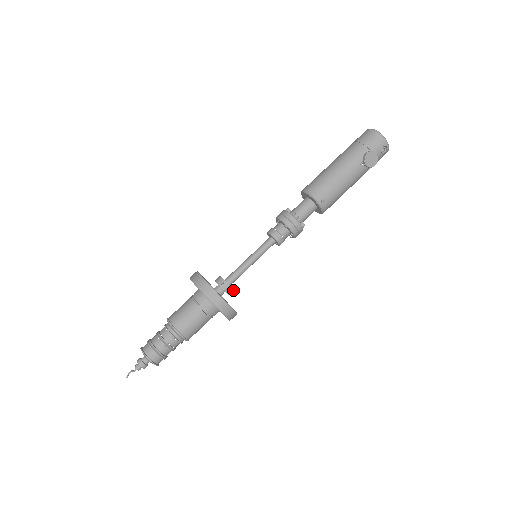
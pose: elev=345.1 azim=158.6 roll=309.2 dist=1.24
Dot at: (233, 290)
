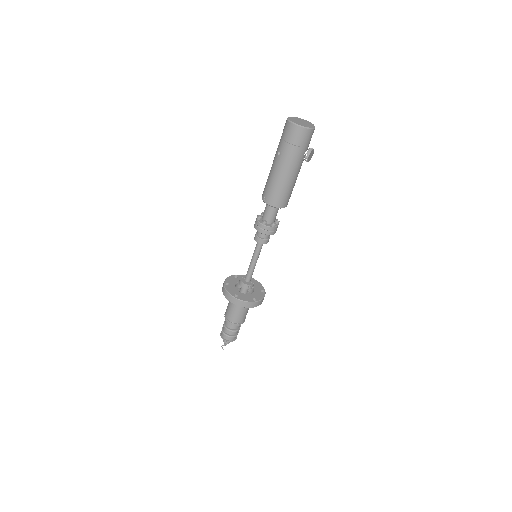
Dot at: occluded
